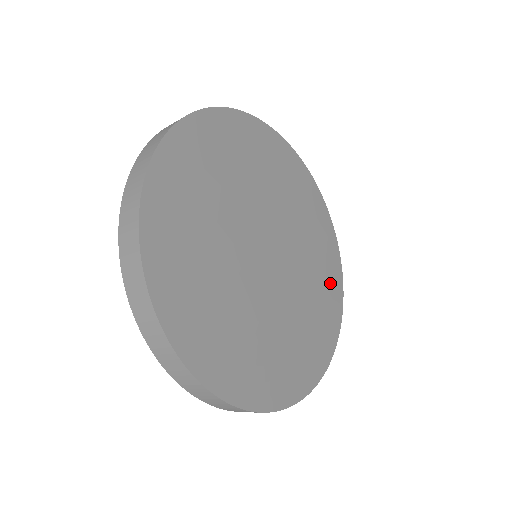
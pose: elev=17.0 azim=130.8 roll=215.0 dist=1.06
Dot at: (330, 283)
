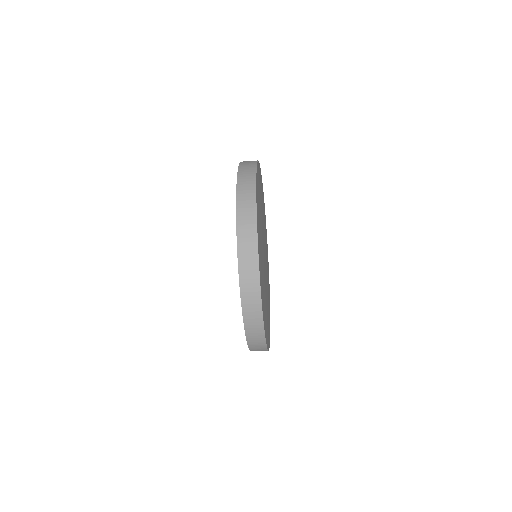
Dot at: (269, 312)
